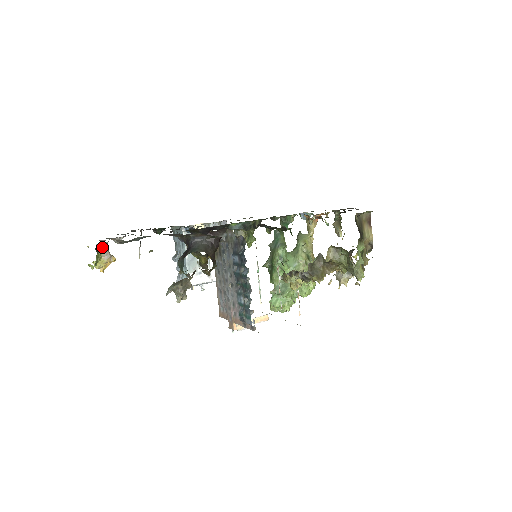
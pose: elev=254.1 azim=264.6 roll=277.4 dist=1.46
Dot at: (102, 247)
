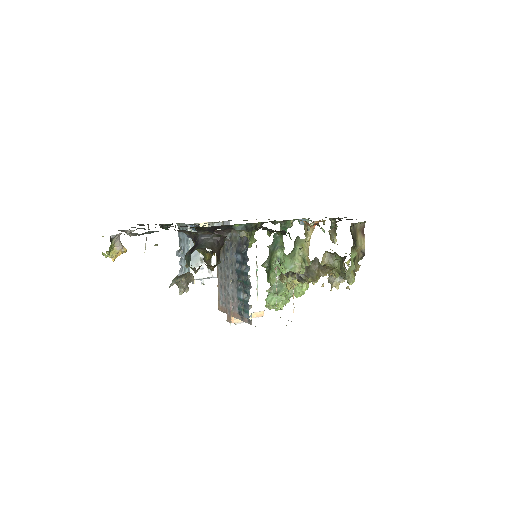
Dot at: (115, 238)
